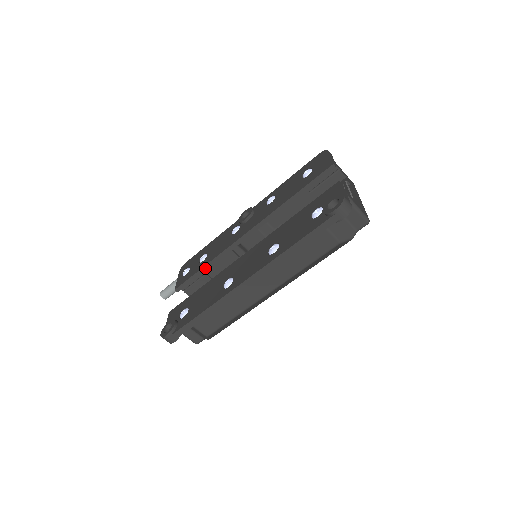
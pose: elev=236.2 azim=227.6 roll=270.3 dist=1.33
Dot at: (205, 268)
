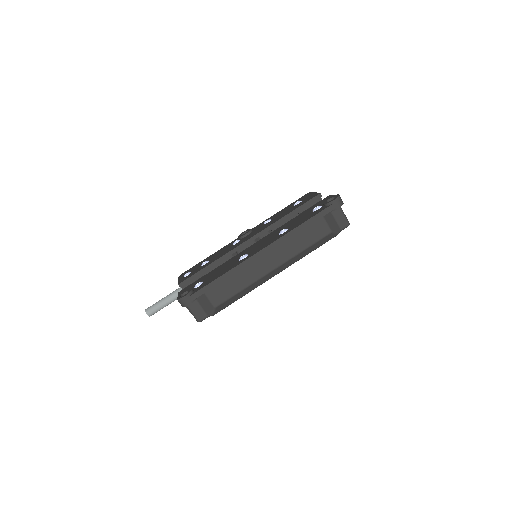
Dot at: (209, 266)
